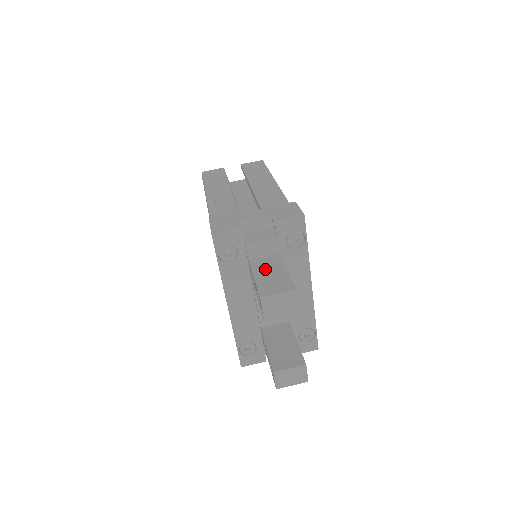
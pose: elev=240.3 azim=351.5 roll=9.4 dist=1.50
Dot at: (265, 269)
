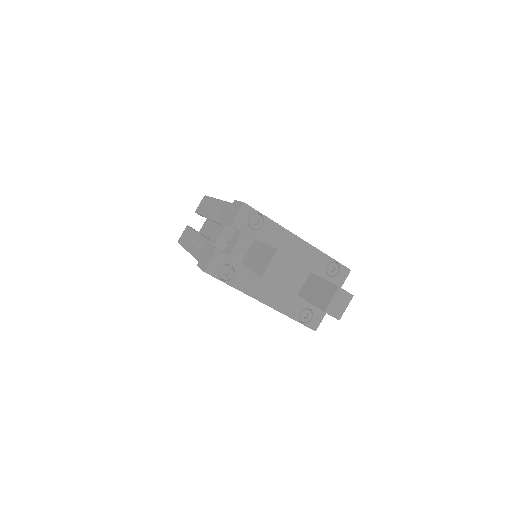
Dot at: (253, 258)
